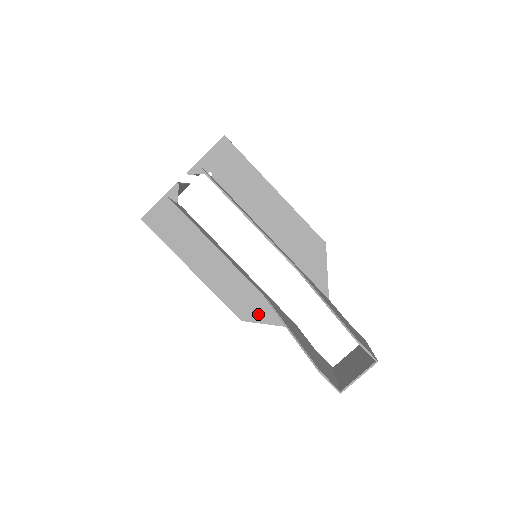
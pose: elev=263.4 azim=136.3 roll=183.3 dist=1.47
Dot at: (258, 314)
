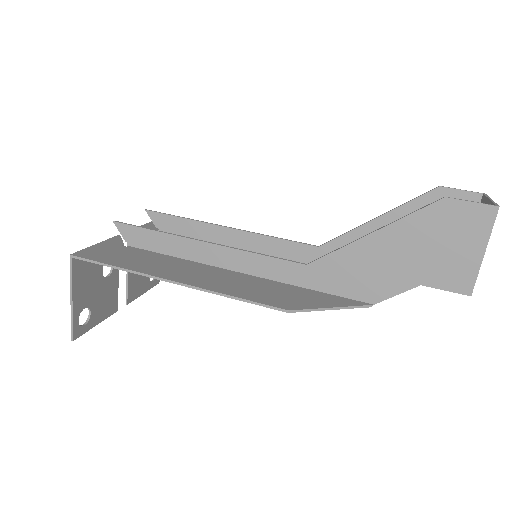
Dot at: (306, 301)
